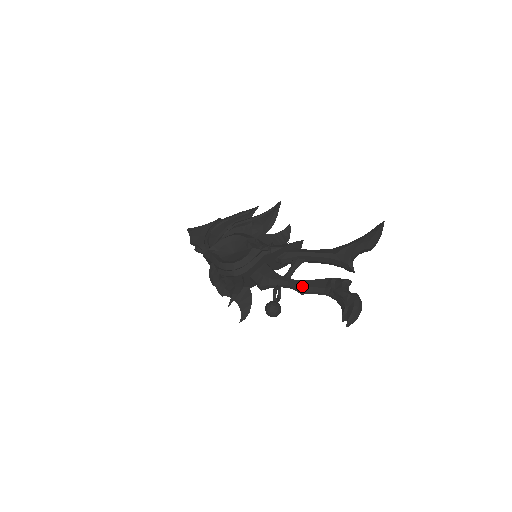
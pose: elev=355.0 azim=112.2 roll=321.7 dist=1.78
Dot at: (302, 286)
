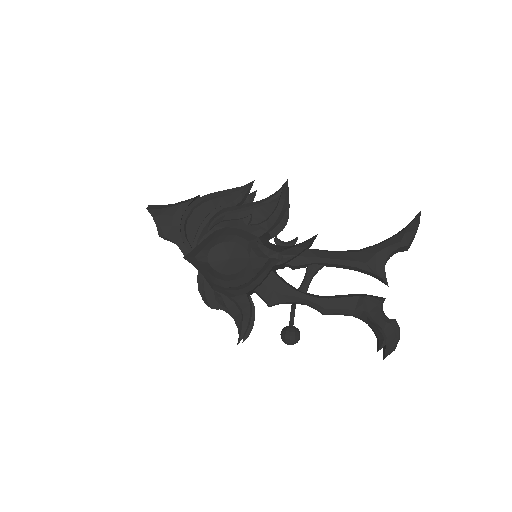
Dot at: (326, 307)
